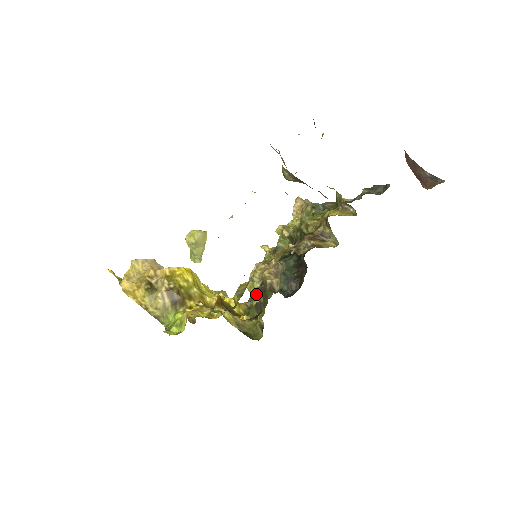
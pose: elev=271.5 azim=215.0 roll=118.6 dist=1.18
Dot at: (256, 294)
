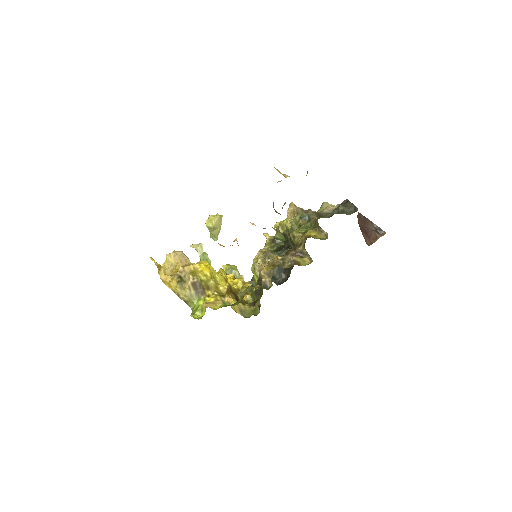
Dot at: (257, 277)
